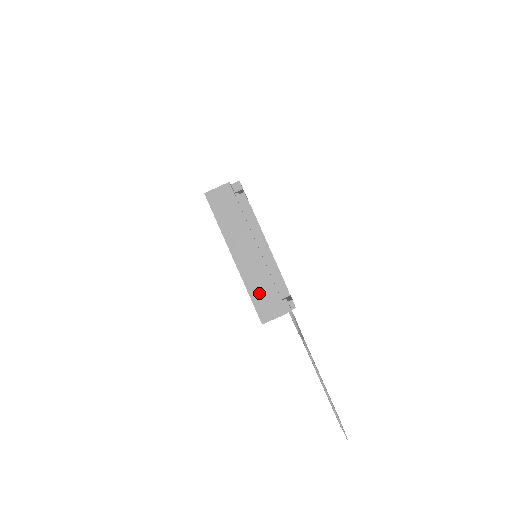
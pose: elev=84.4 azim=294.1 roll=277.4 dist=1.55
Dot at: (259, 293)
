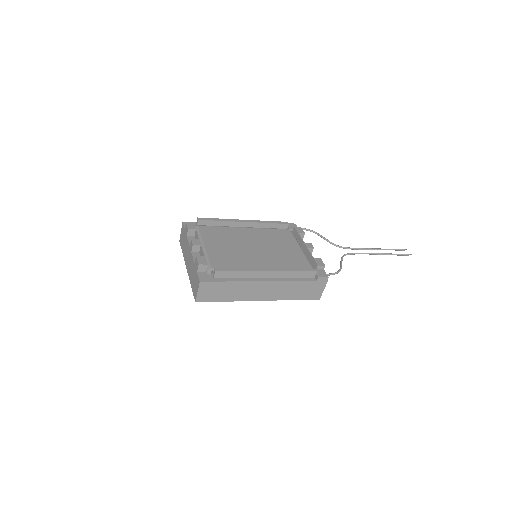
Dot at: (299, 293)
